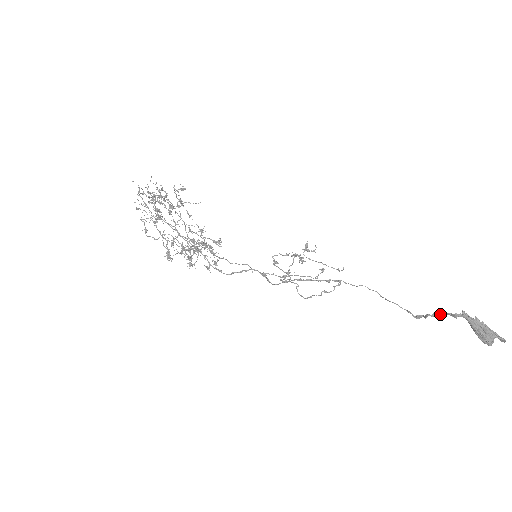
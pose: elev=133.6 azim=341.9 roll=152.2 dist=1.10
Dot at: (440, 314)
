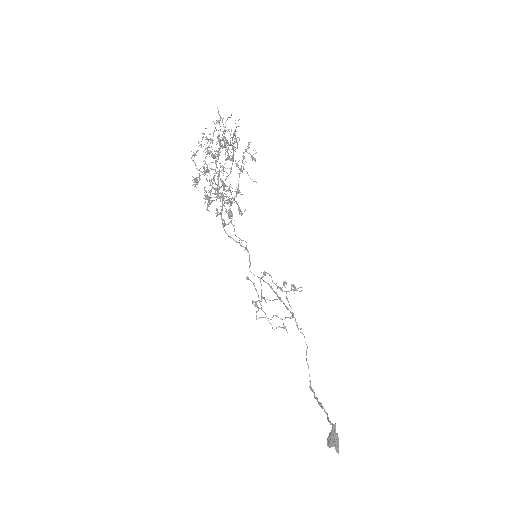
Dot at: occluded
